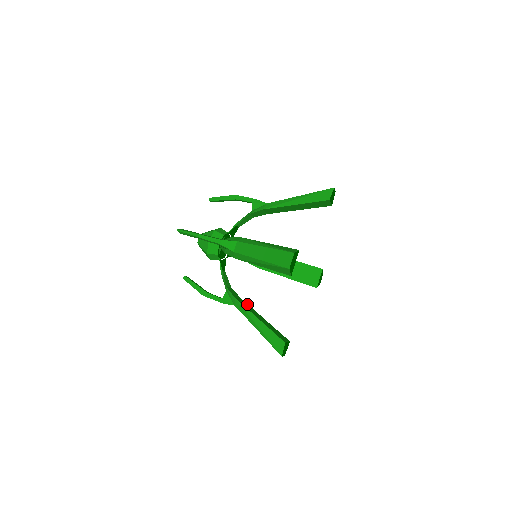
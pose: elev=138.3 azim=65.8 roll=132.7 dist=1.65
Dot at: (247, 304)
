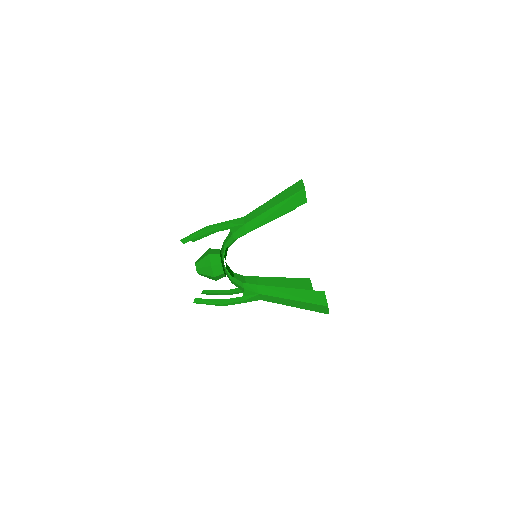
Dot at: (264, 278)
